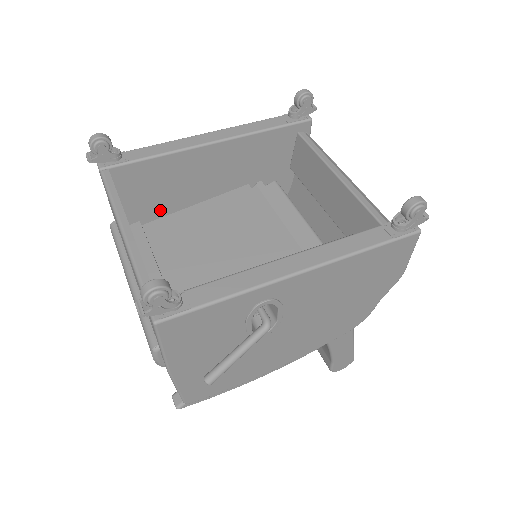
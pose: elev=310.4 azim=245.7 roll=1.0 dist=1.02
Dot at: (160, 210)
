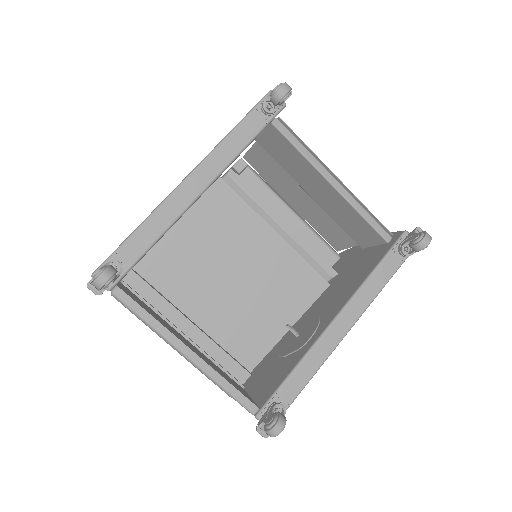
Dot at: occluded
